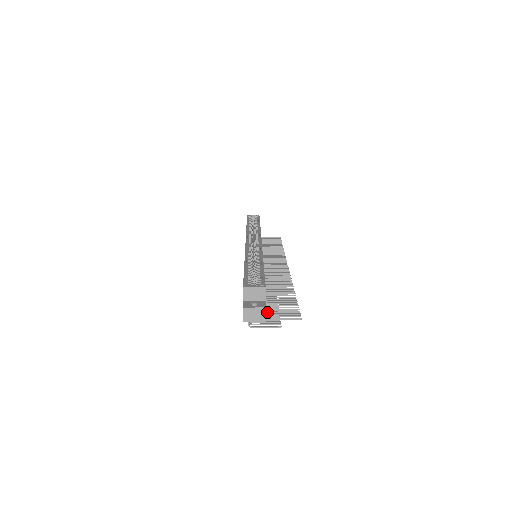
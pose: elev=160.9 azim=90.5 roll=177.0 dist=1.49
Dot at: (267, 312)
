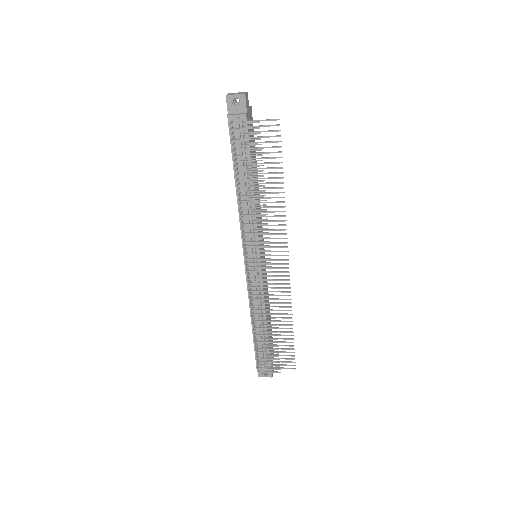
Dot at: (250, 137)
